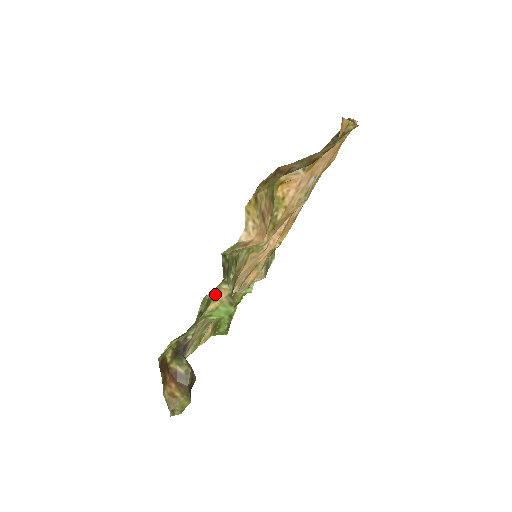
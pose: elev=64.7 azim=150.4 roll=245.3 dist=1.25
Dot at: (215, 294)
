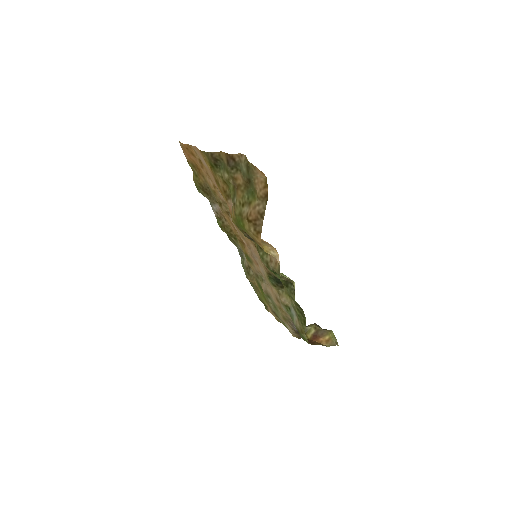
Dot at: occluded
